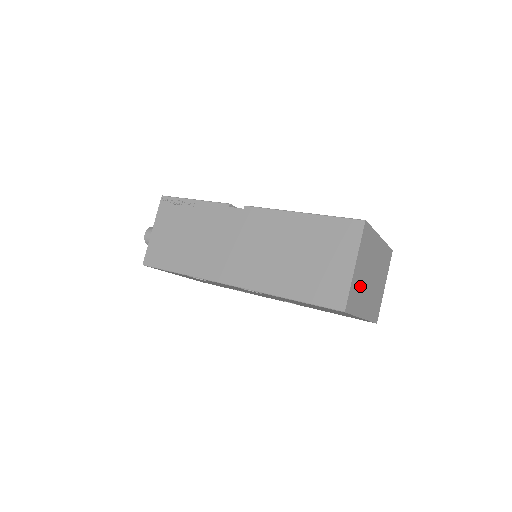
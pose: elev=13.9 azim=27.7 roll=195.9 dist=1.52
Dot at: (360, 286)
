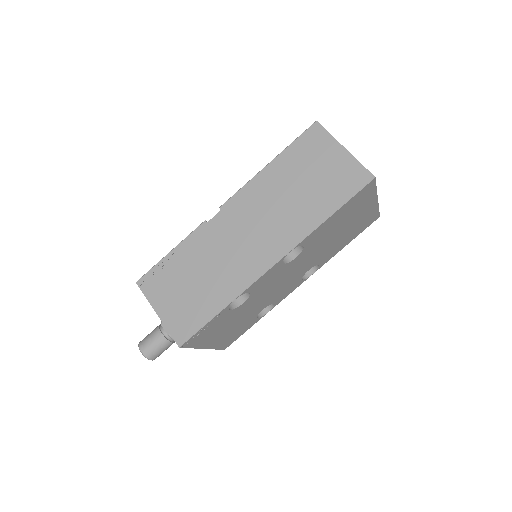
Dot at: occluded
